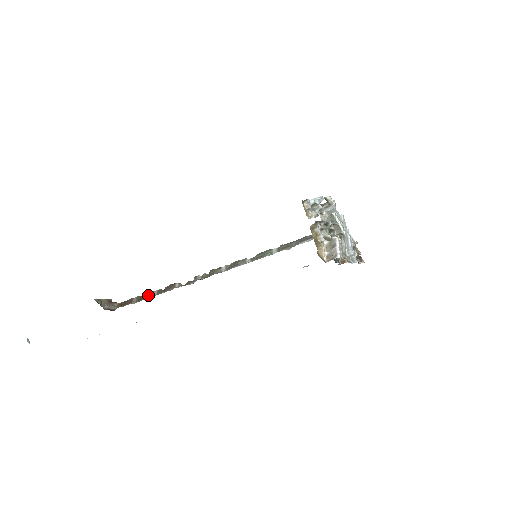
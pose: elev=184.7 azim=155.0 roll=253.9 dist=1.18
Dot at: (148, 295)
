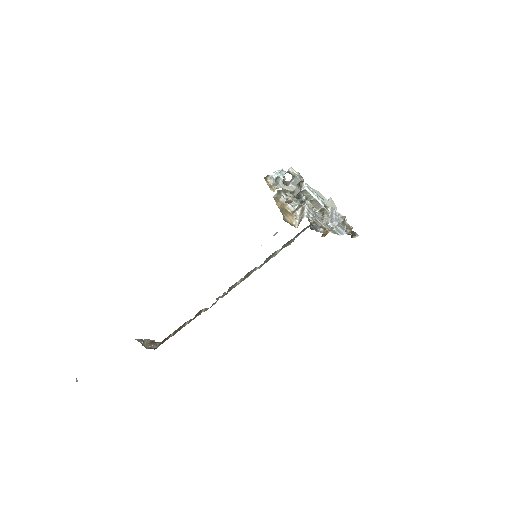
Dot at: (182, 327)
